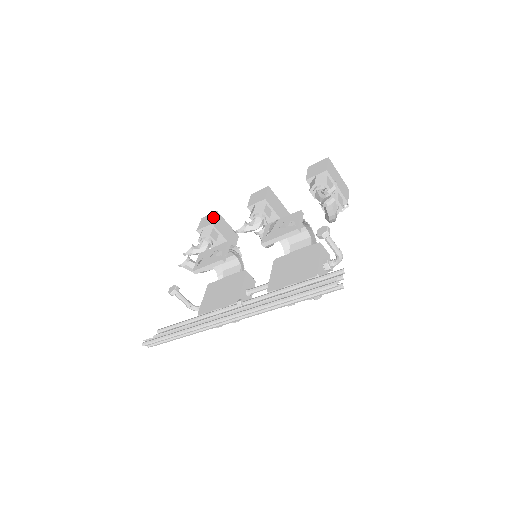
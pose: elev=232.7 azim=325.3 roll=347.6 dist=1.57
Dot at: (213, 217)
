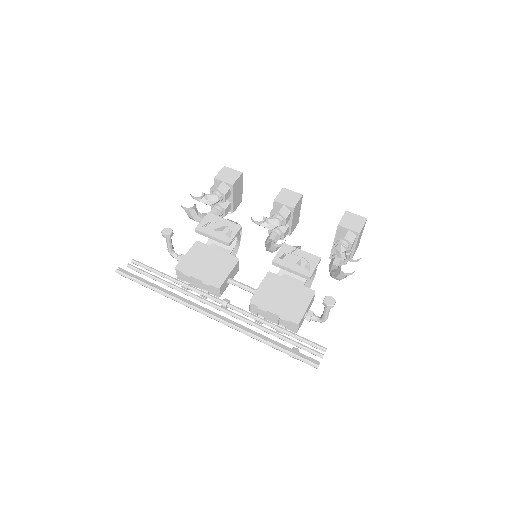
Dot at: (237, 178)
